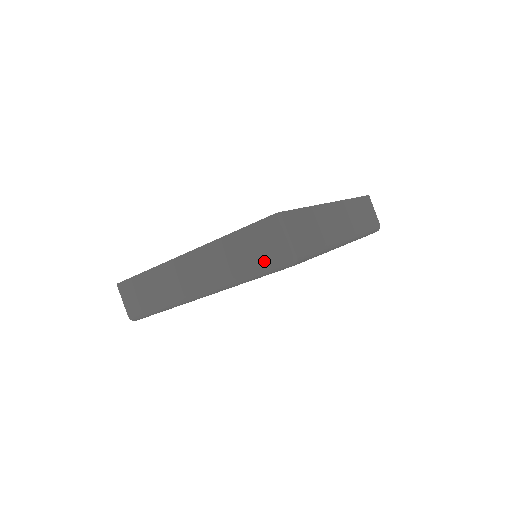
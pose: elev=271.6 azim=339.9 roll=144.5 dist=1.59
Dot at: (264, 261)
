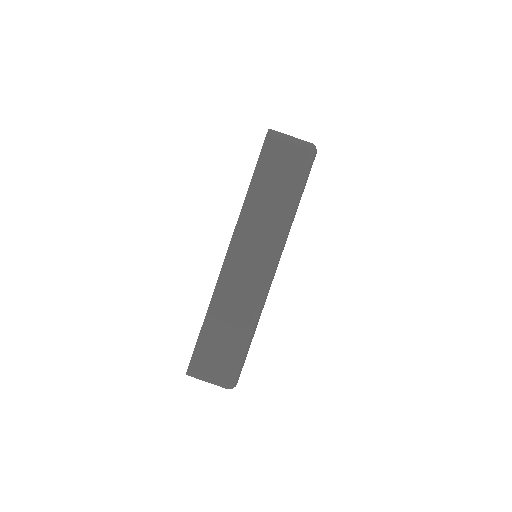
Dot at: (295, 171)
